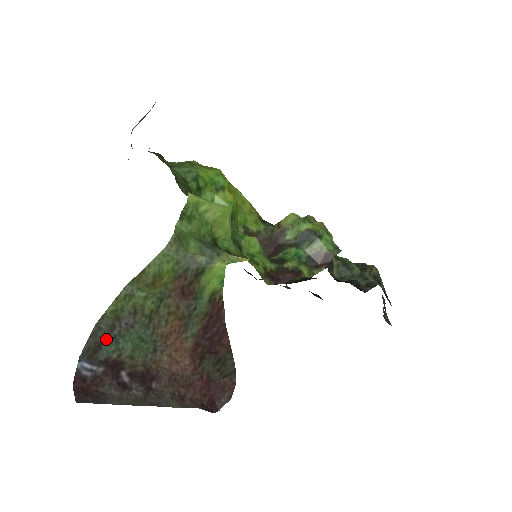
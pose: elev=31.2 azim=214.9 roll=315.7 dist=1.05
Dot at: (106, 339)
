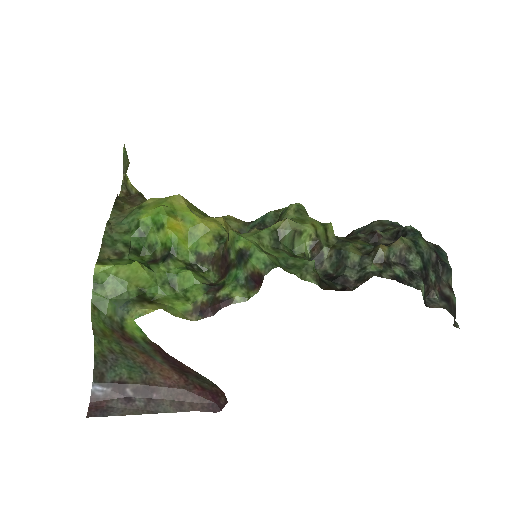
Dot at: (105, 369)
